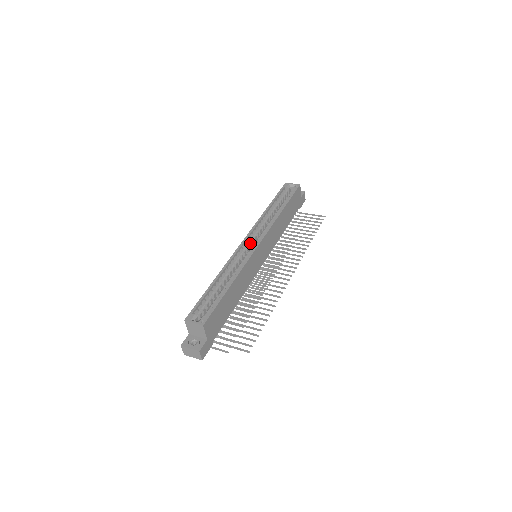
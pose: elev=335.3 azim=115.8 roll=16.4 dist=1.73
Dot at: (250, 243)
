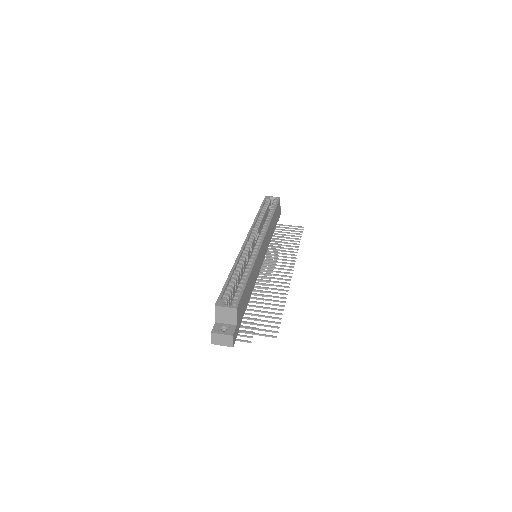
Dot at: (252, 242)
